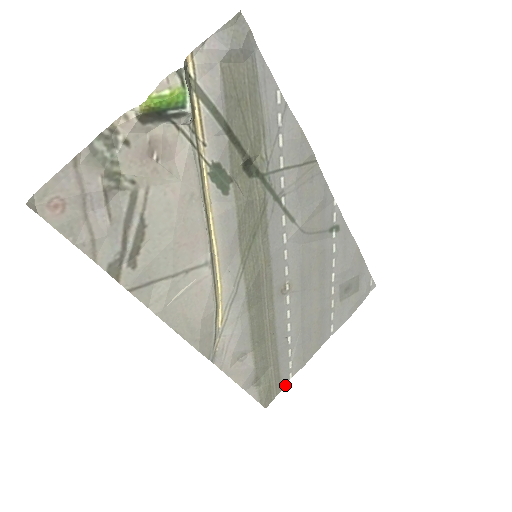
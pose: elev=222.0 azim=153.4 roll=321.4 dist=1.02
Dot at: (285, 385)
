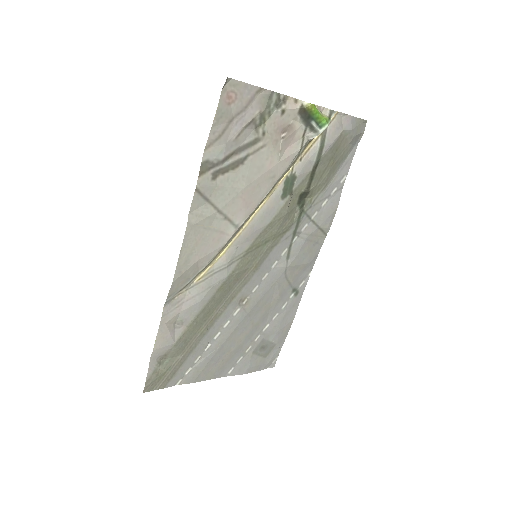
Dot at: (169, 386)
